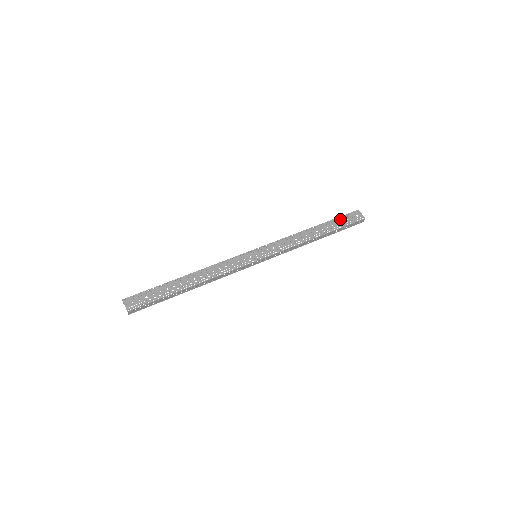
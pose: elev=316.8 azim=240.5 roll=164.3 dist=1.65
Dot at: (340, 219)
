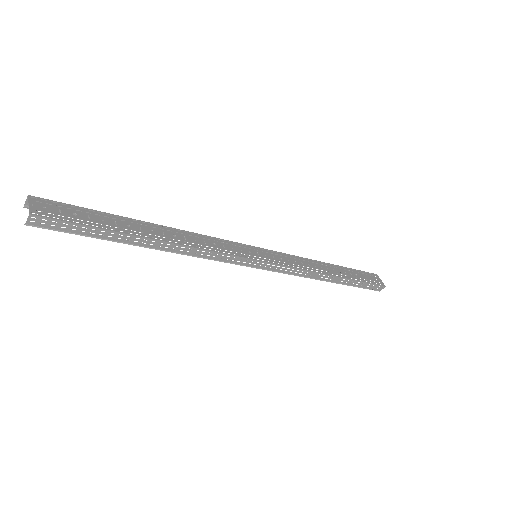
Dot at: occluded
